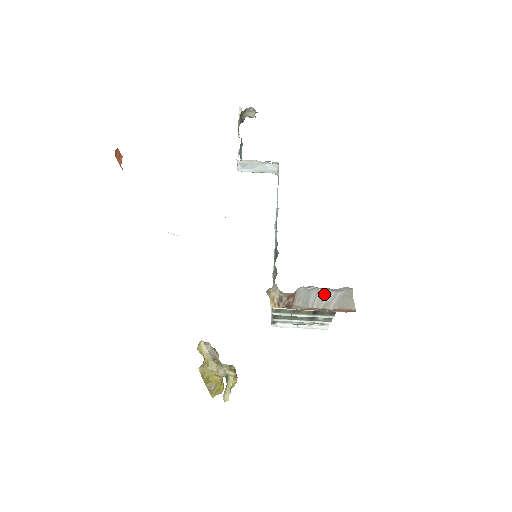
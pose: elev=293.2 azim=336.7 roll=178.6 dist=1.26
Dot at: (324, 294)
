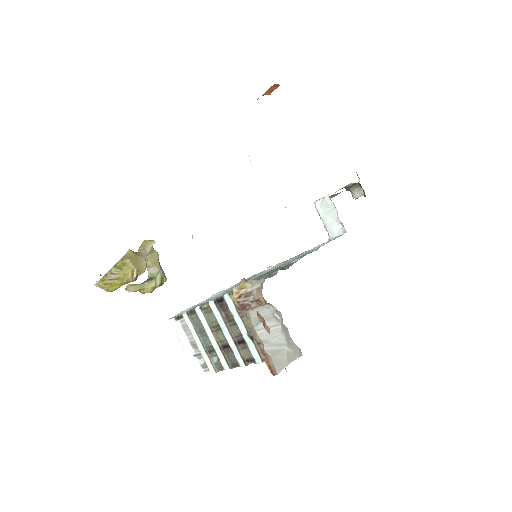
Dot at: (278, 333)
